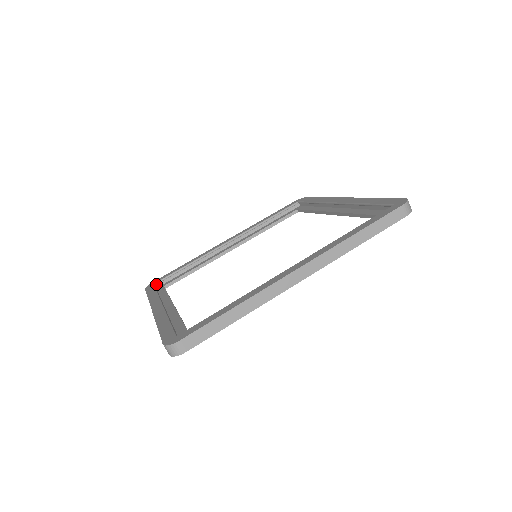
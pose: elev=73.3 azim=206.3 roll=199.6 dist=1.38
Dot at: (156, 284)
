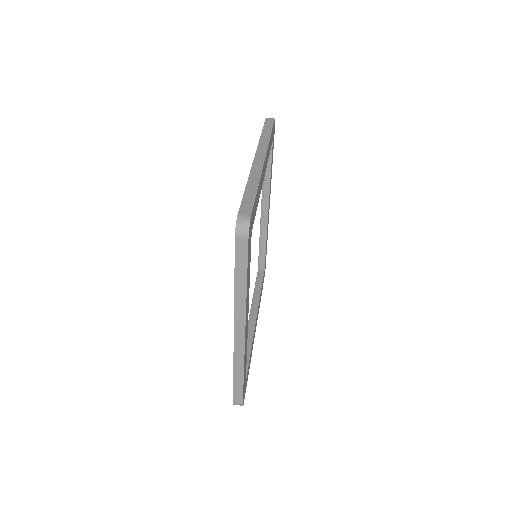
Dot at: occluded
